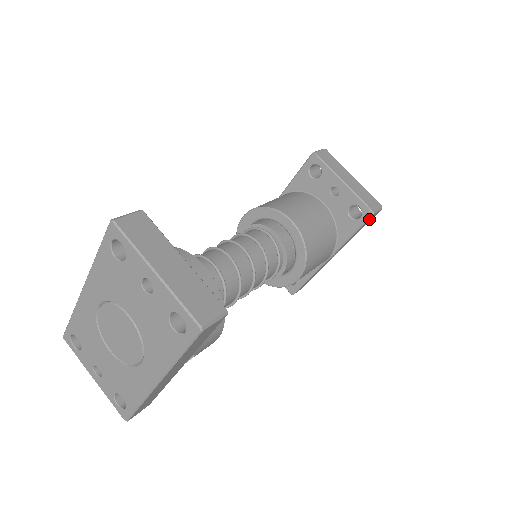
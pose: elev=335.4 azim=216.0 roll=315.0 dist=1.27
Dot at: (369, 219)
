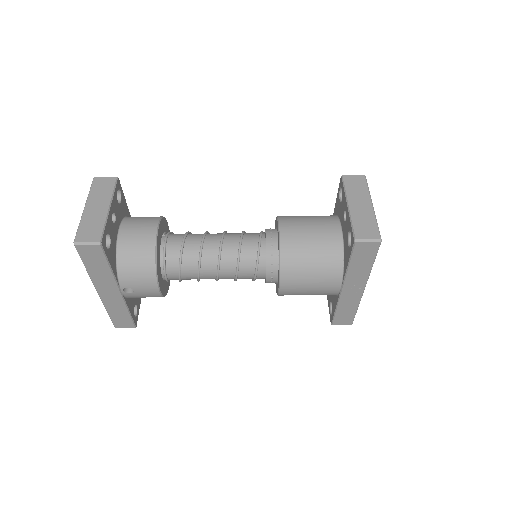
Dot at: (359, 249)
